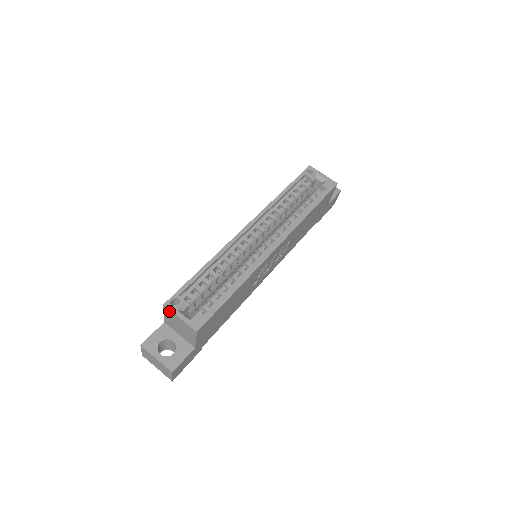
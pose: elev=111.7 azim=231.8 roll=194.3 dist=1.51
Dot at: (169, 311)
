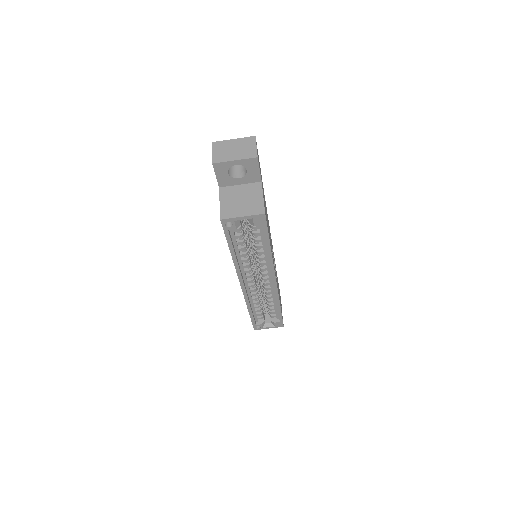
Dot at: (259, 327)
